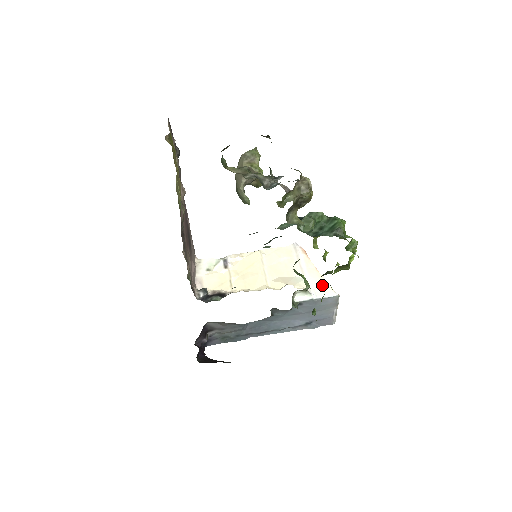
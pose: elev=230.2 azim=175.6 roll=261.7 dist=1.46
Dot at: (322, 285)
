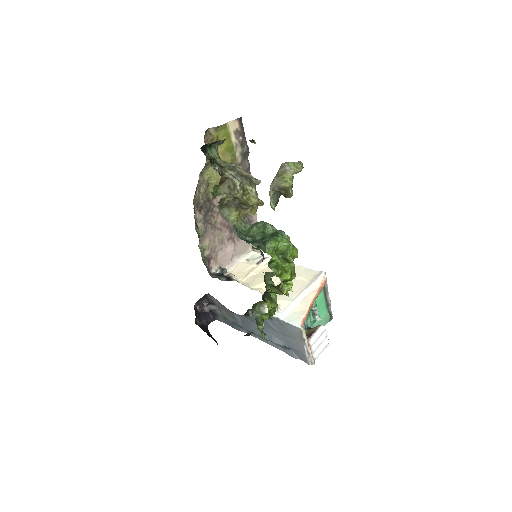
Dot at: (299, 313)
